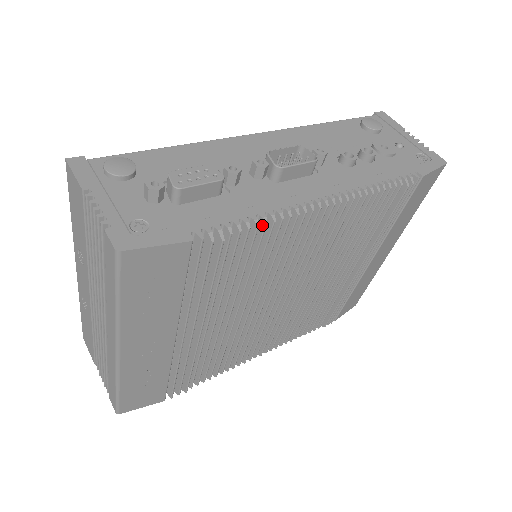
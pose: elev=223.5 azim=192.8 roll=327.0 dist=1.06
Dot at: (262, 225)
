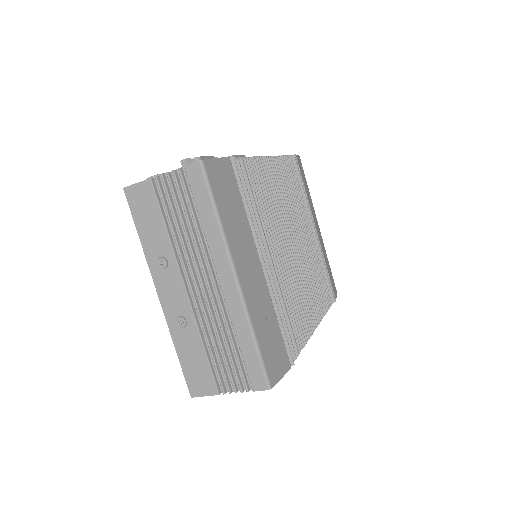
Dot at: (251, 161)
